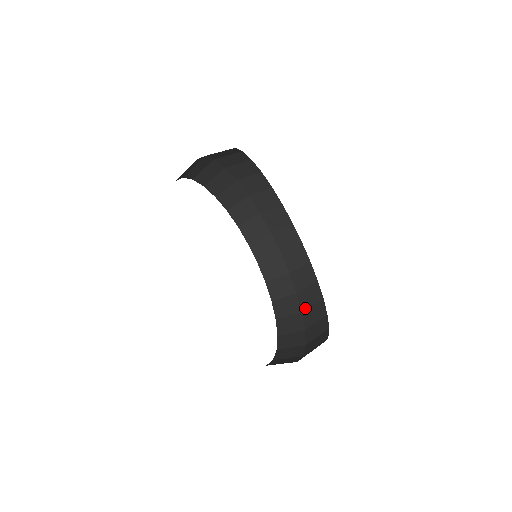
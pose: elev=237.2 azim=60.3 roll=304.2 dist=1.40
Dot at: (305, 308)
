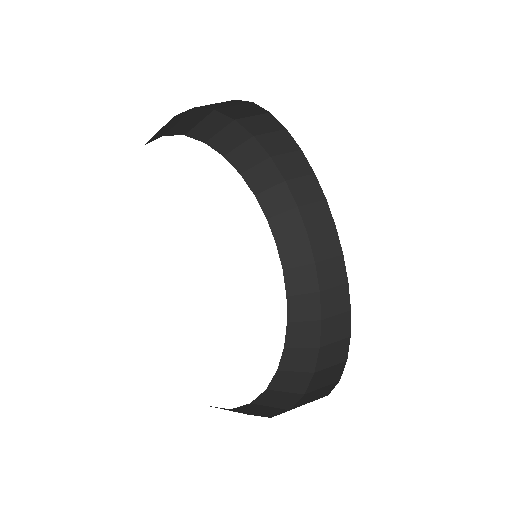
Dot at: (319, 259)
